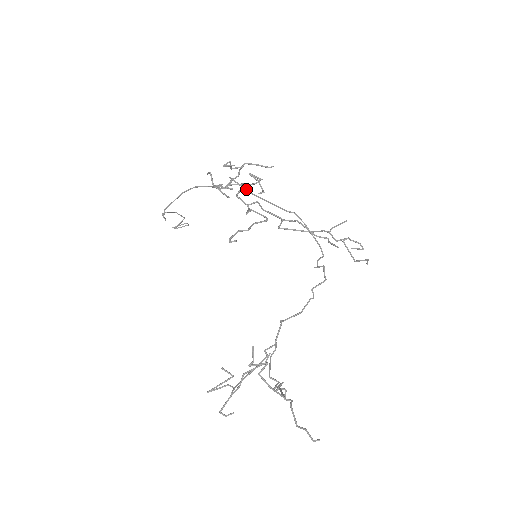
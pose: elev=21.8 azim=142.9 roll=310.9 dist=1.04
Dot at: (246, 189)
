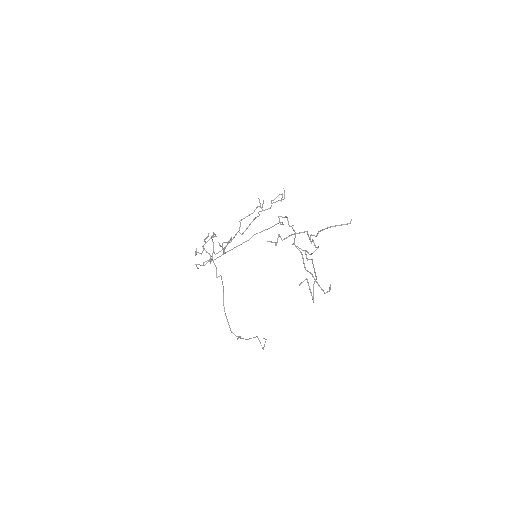
Dot at: occluded
